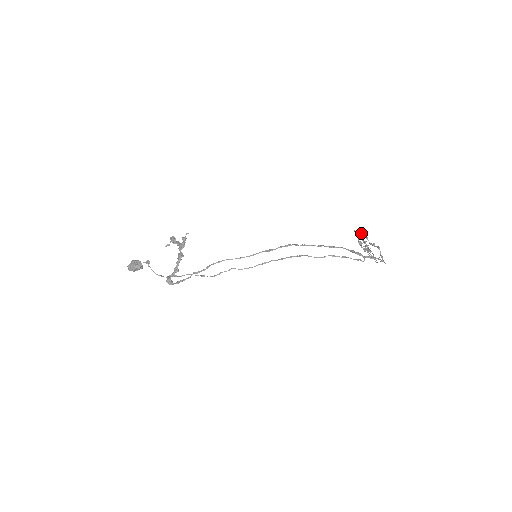
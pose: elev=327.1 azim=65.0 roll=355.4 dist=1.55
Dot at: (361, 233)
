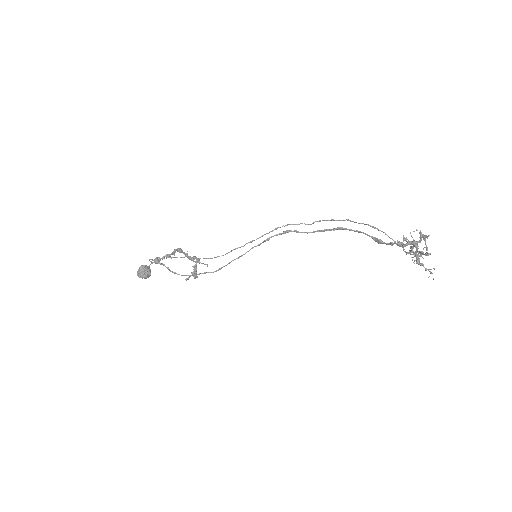
Dot at: occluded
